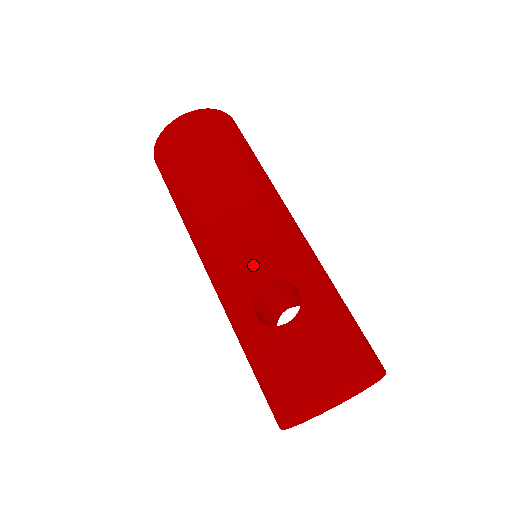
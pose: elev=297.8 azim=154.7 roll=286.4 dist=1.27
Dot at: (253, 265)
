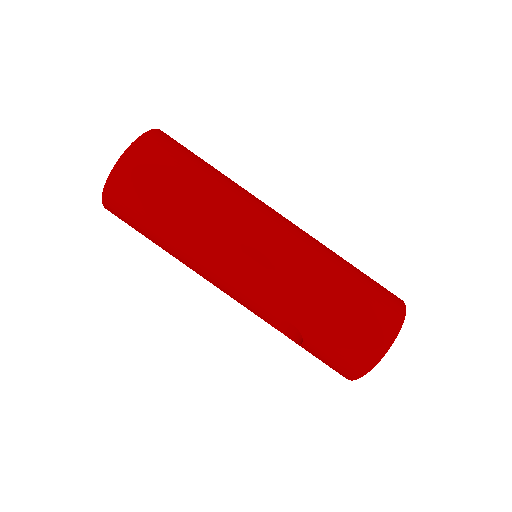
Dot at: (253, 311)
